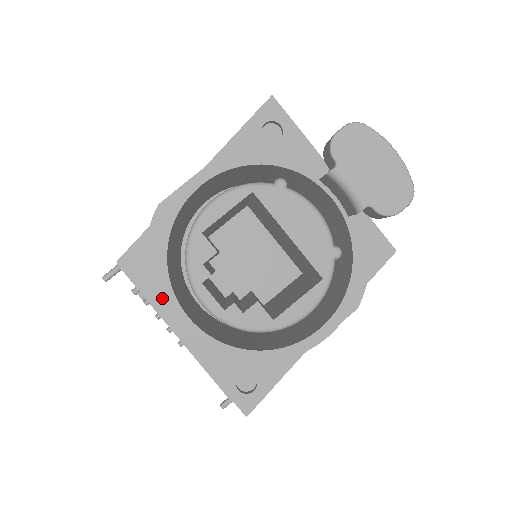
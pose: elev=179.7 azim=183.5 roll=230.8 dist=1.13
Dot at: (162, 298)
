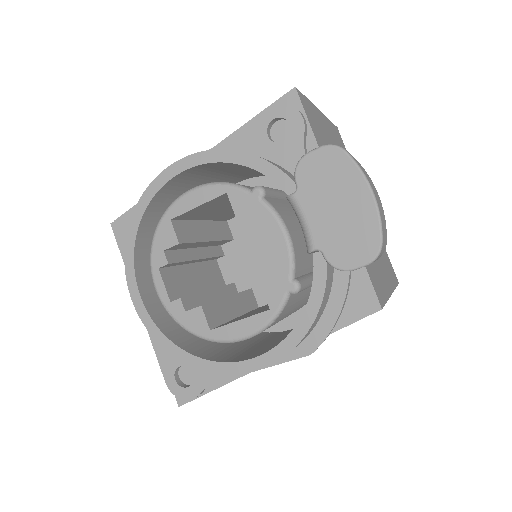
Dot at: occluded
